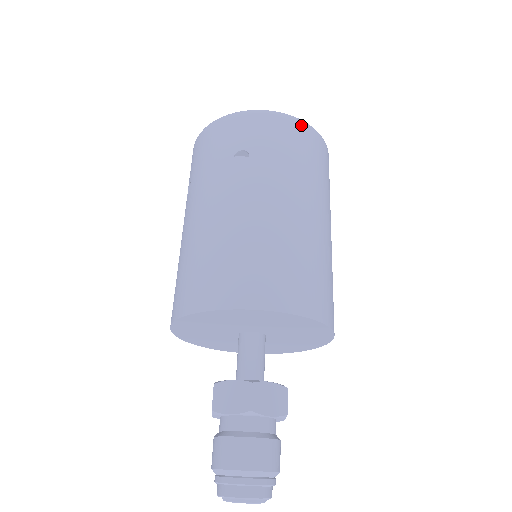
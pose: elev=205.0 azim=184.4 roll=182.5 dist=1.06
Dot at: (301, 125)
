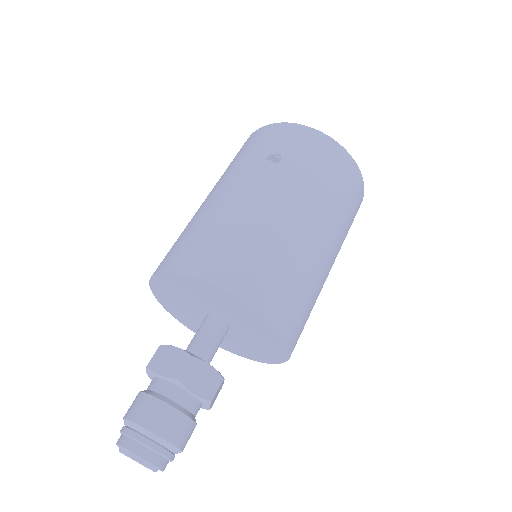
Dot at: (343, 153)
